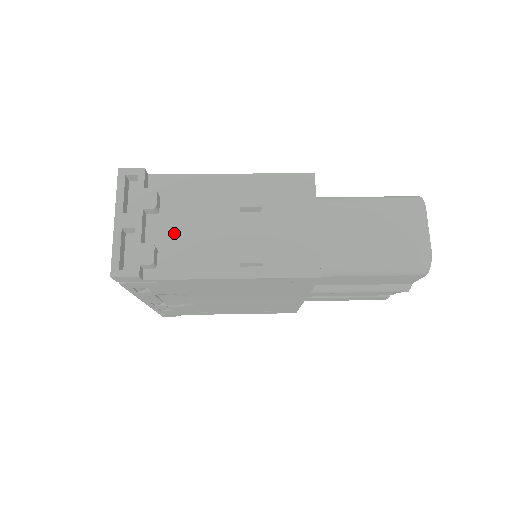
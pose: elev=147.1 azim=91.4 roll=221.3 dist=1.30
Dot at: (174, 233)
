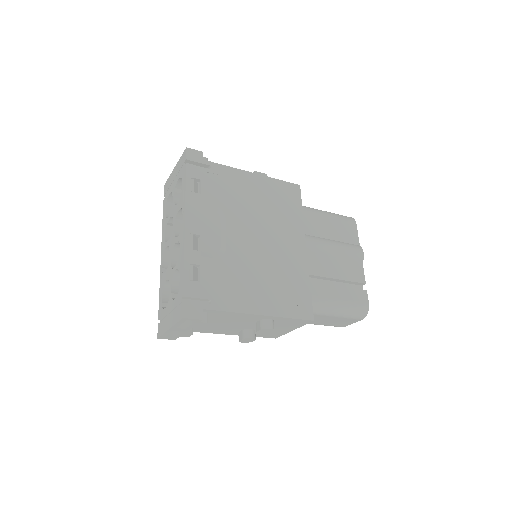
Dot at: occluded
